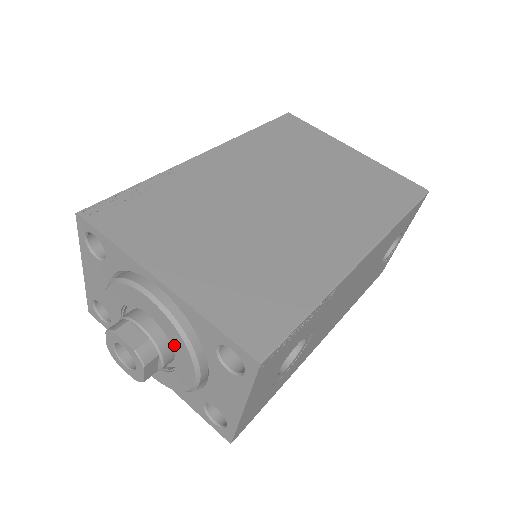
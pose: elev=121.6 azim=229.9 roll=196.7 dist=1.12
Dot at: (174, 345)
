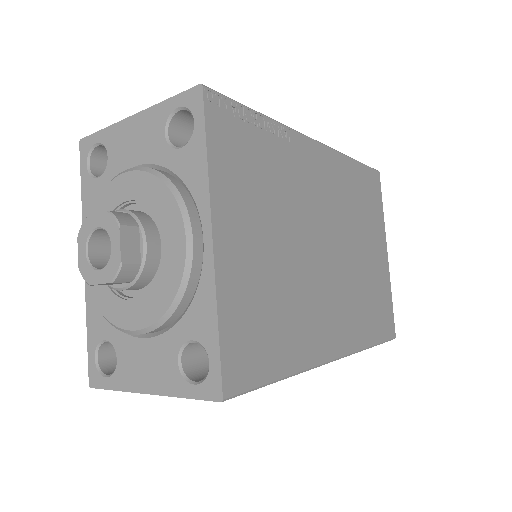
Dot at: (155, 291)
